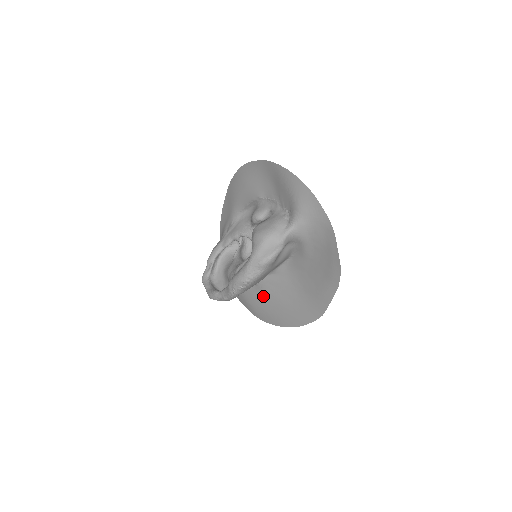
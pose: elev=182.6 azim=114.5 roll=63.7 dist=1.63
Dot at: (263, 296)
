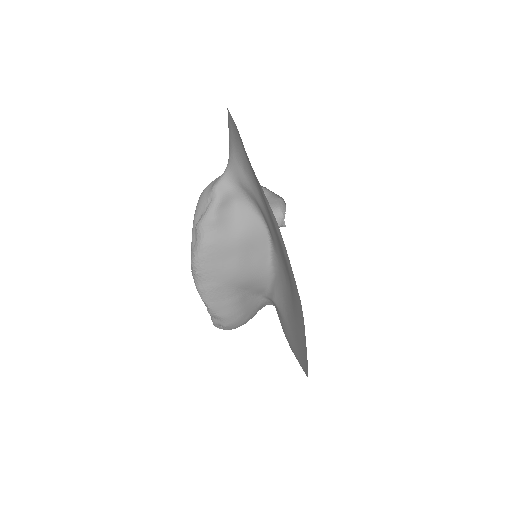
Dot at: (286, 324)
